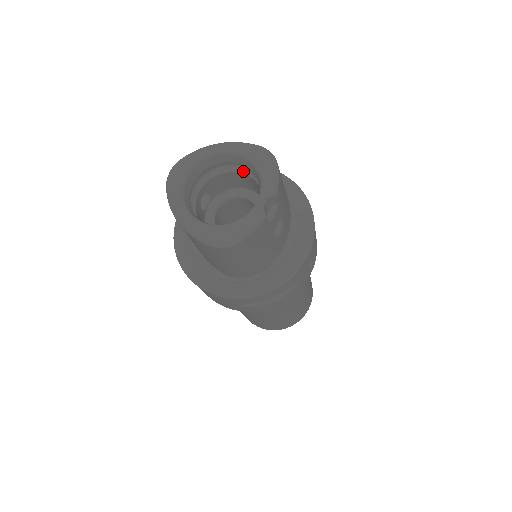
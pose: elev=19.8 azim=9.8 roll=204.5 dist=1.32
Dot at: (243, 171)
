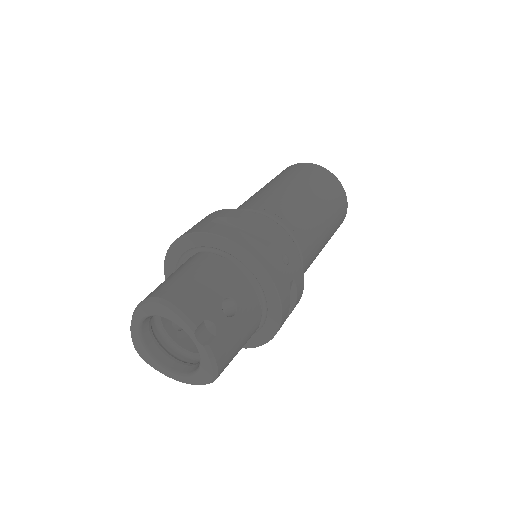
Dot at: occluded
